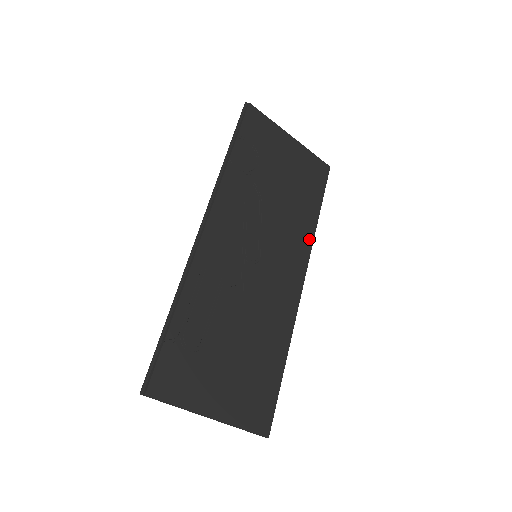
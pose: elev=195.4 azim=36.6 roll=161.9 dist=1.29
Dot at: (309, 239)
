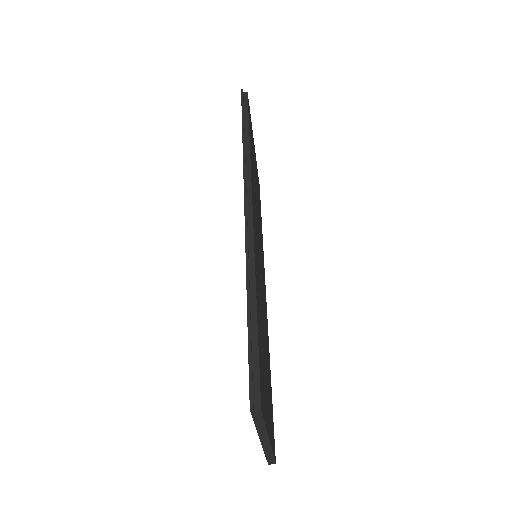
Dot at: occluded
